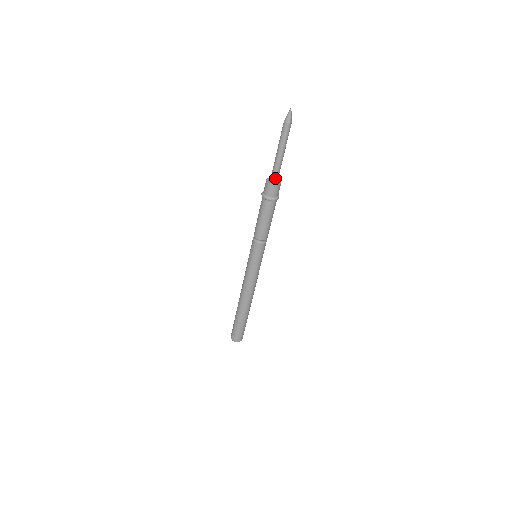
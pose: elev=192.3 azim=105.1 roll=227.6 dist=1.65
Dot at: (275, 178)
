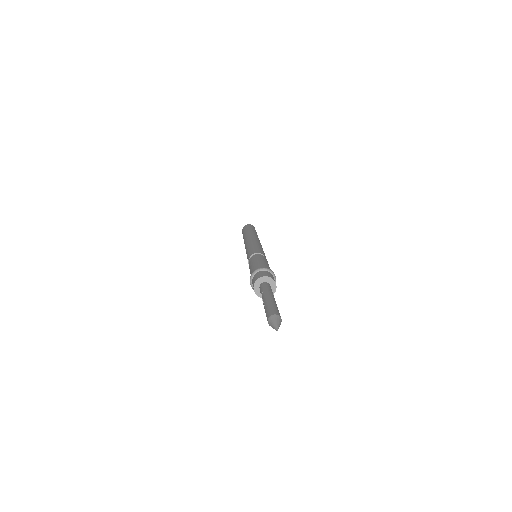
Dot at: occluded
